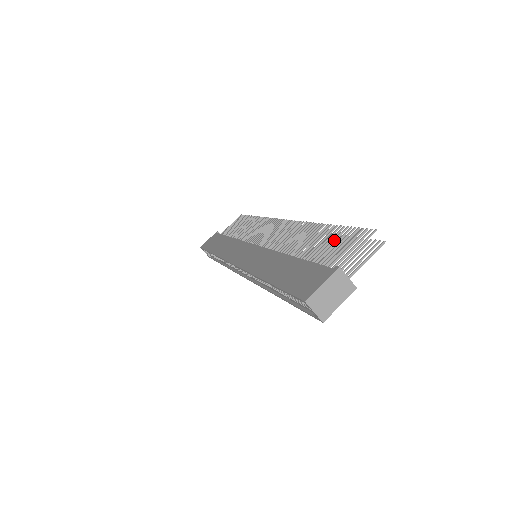
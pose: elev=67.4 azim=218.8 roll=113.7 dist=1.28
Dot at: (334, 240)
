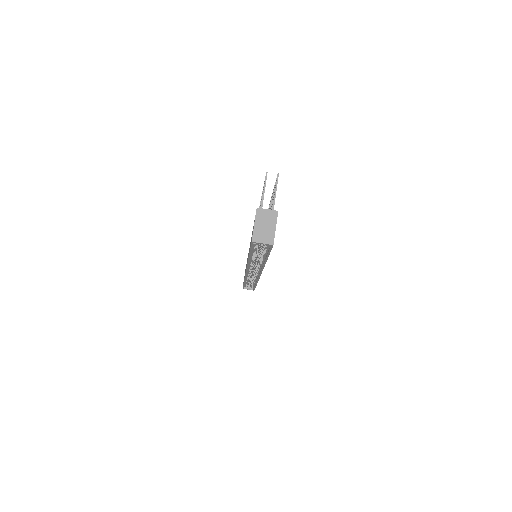
Dot at: occluded
